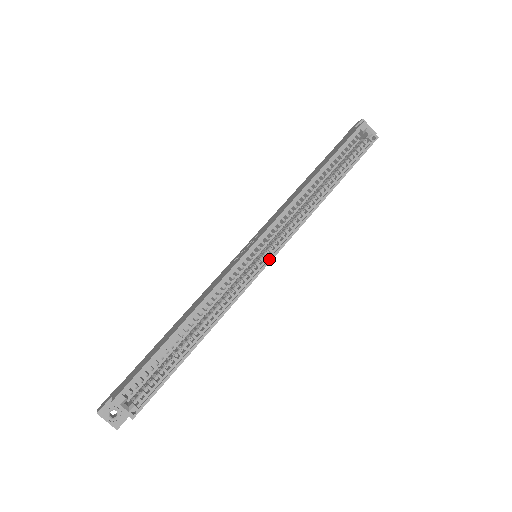
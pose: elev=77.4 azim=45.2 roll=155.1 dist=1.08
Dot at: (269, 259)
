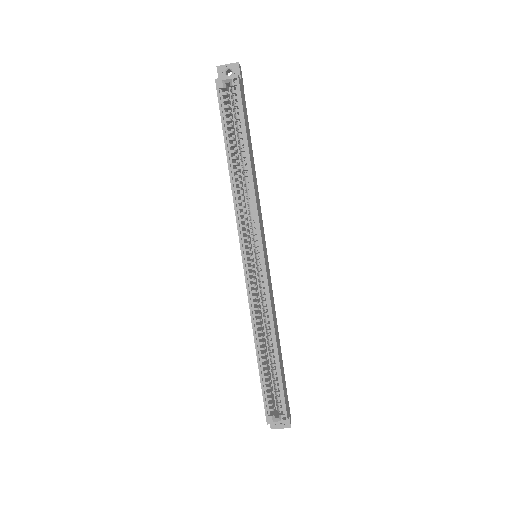
Dot at: (262, 256)
